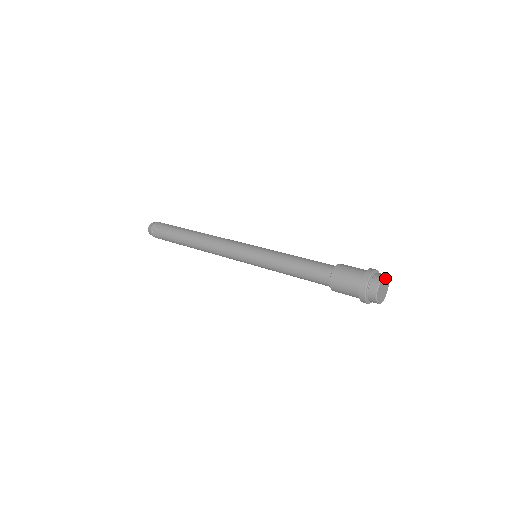
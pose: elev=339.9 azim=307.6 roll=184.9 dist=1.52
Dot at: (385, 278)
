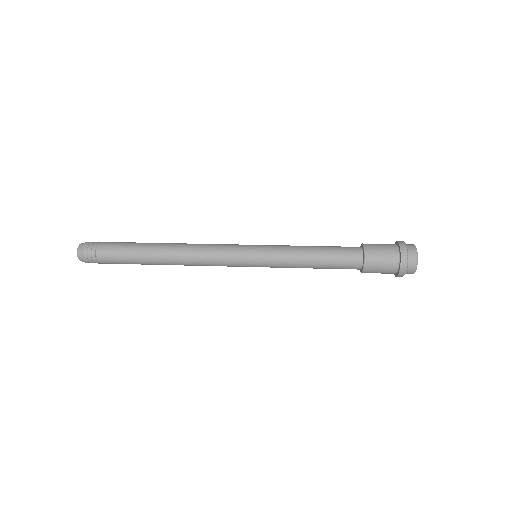
Dot at: occluded
